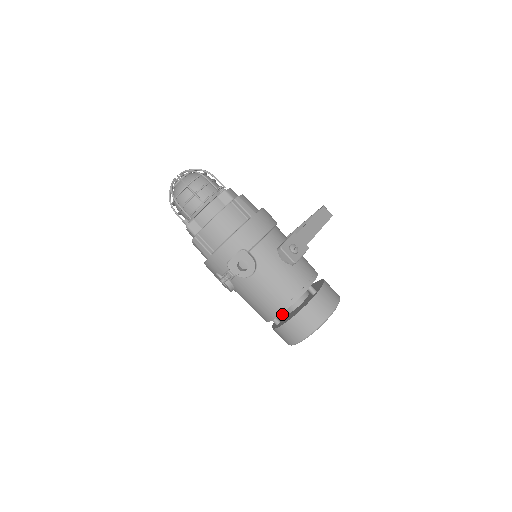
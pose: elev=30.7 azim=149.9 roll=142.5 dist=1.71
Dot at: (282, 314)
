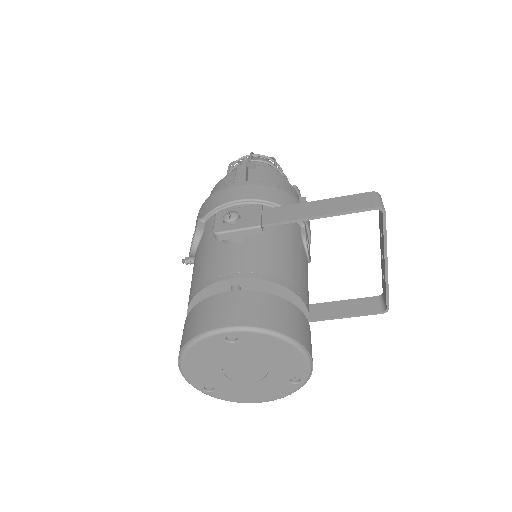
Dot at: occluded
